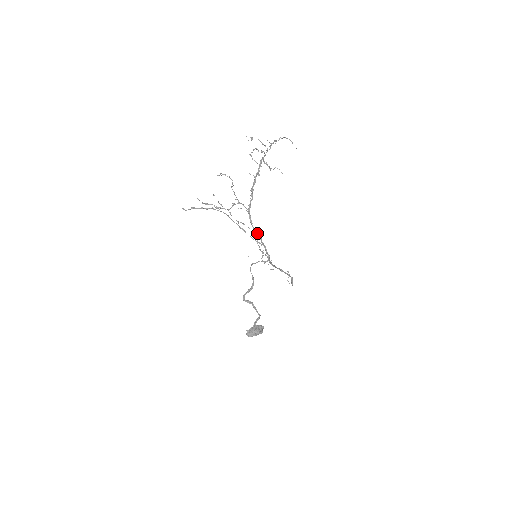
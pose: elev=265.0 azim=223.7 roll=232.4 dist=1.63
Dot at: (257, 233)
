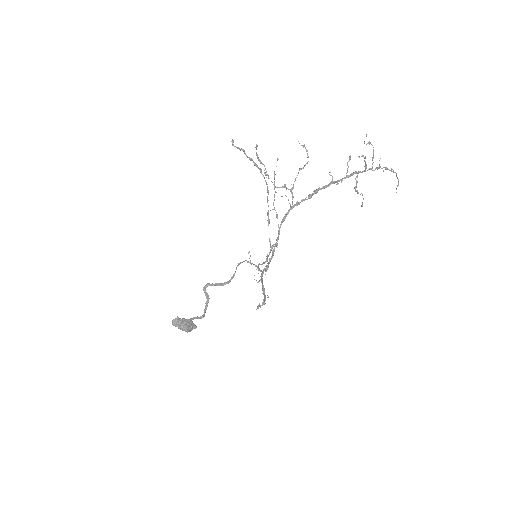
Dot at: occluded
